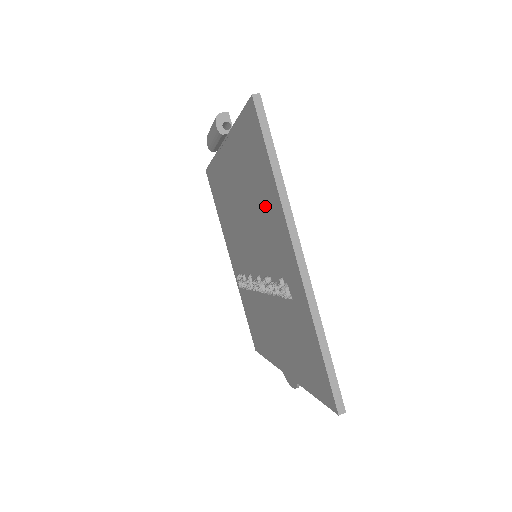
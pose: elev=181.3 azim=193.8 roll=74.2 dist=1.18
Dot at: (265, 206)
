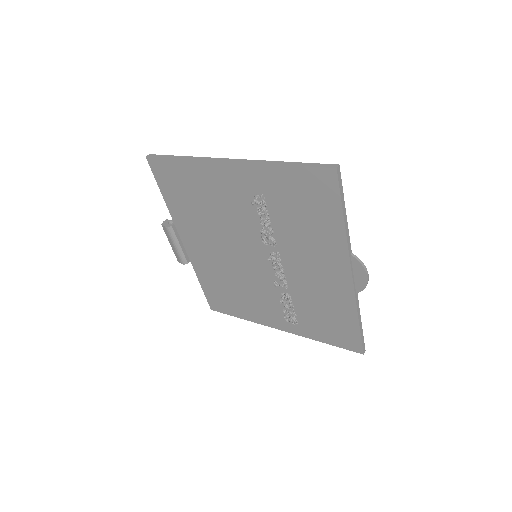
Dot at: (206, 192)
